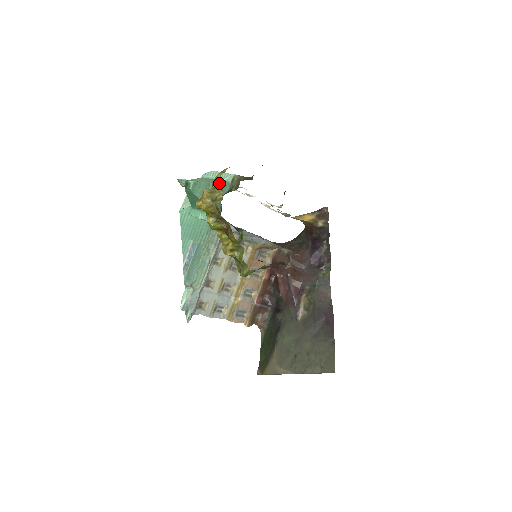
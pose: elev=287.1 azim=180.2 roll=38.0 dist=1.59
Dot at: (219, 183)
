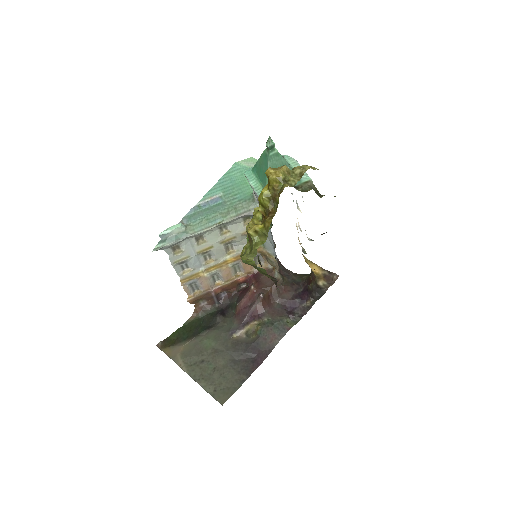
Dot at: (302, 172)
